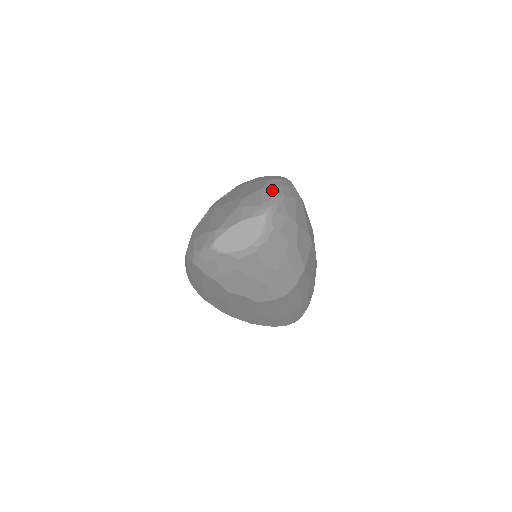
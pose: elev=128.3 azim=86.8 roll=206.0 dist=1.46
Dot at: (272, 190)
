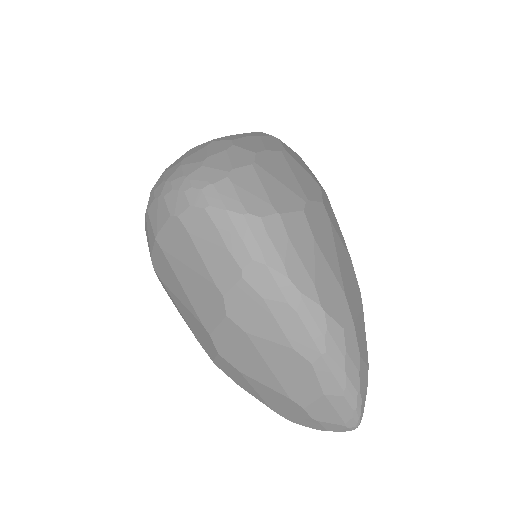
Dot at: (342, 399)
